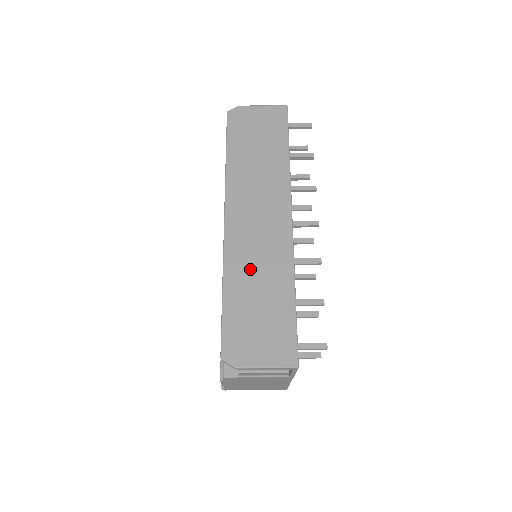
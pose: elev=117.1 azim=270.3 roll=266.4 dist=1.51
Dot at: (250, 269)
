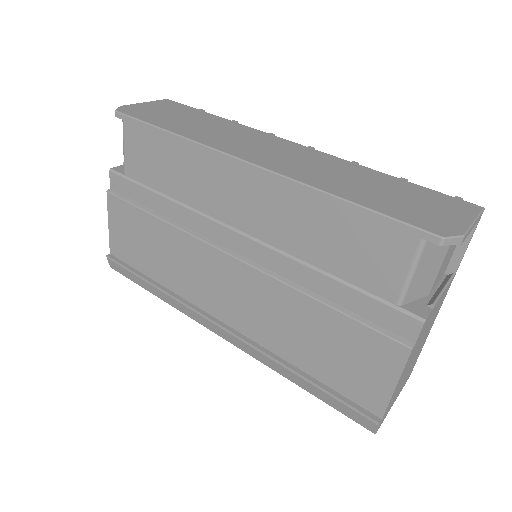
Dot at: (331, 177)
